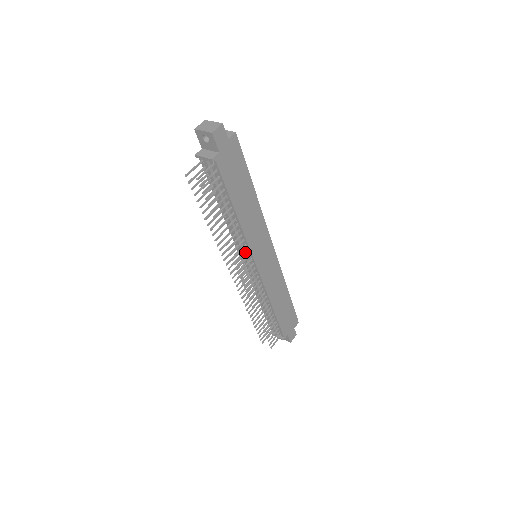
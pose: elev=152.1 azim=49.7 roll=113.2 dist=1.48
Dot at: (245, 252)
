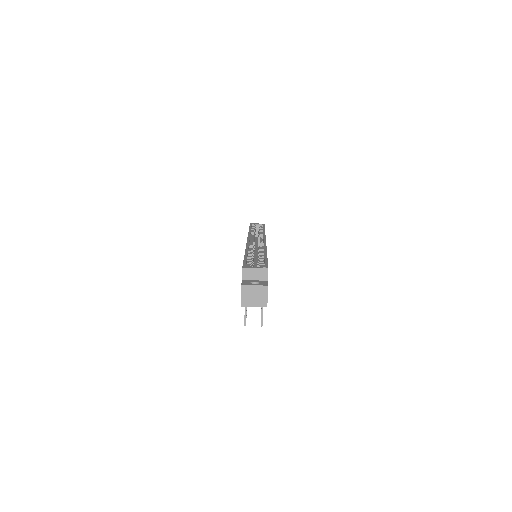
Dot at: occluded
